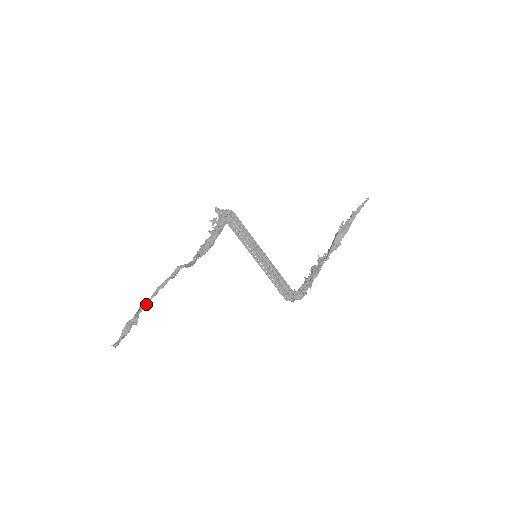
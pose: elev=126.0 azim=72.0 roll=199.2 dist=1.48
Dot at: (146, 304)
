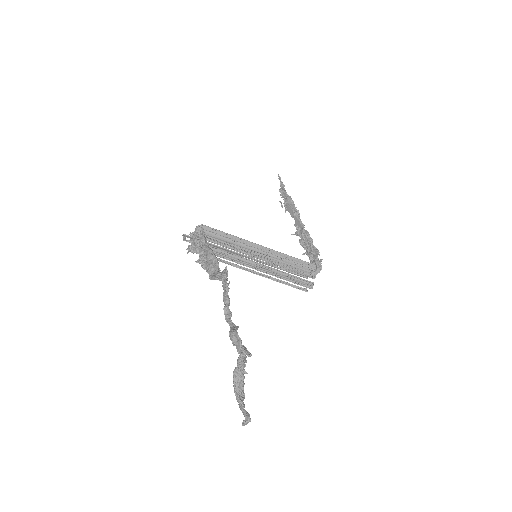
Dot at: (235, 328)
